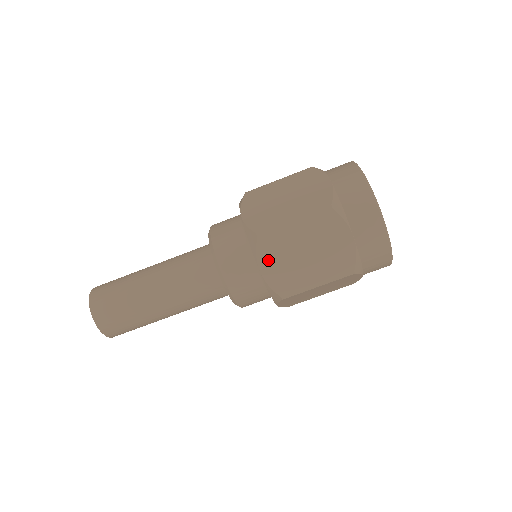
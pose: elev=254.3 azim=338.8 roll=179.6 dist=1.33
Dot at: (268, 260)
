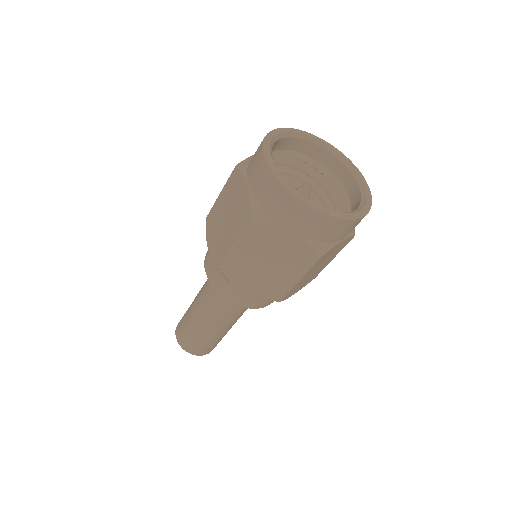
Dot at: (243, 282)
